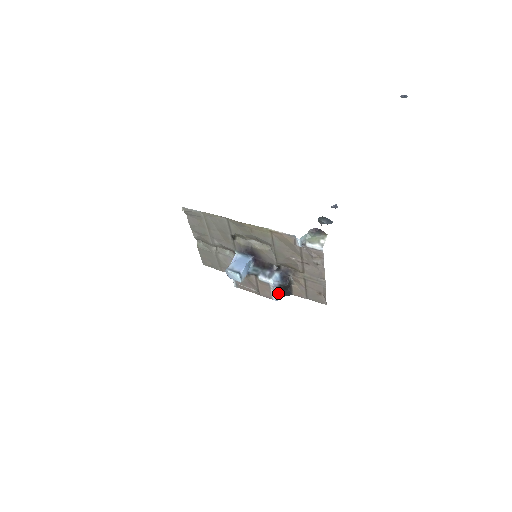
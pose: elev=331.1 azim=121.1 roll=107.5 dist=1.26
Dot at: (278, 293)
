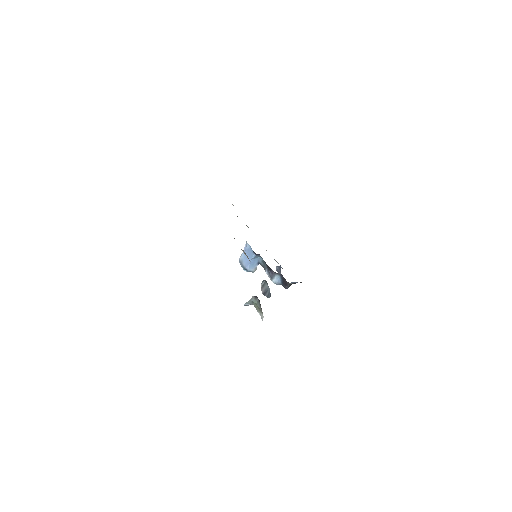
Dot at: (291, 282)
